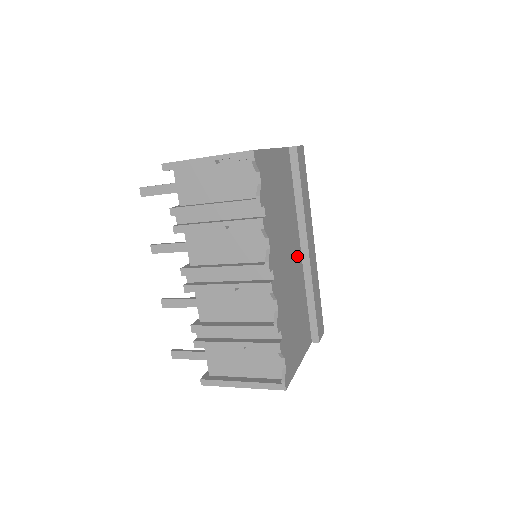
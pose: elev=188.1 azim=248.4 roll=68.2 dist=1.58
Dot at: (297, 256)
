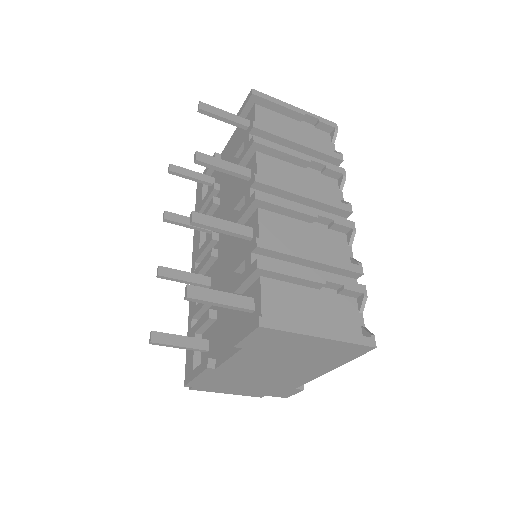
Dot at: occluded
